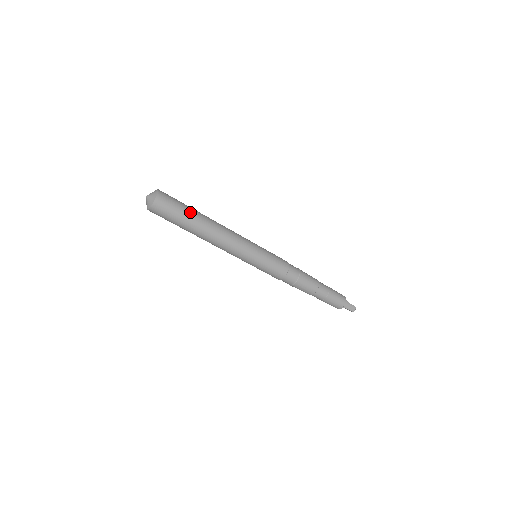
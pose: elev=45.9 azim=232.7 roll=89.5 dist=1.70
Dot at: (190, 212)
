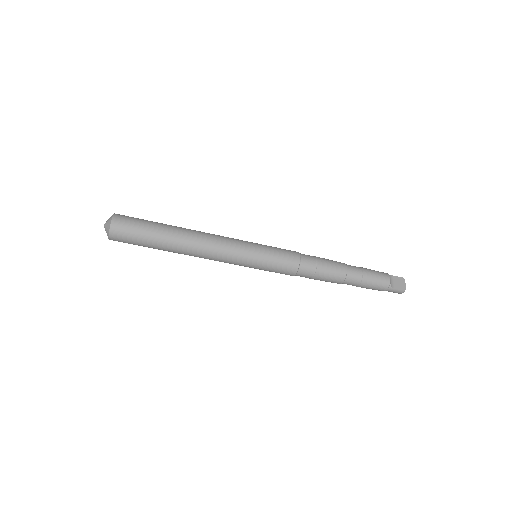
Dot at: (154, 241)
